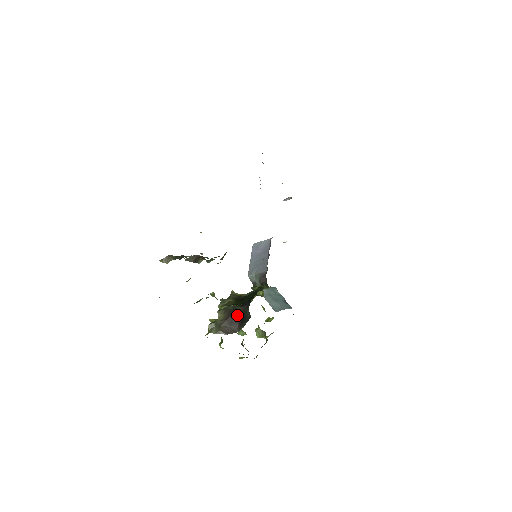
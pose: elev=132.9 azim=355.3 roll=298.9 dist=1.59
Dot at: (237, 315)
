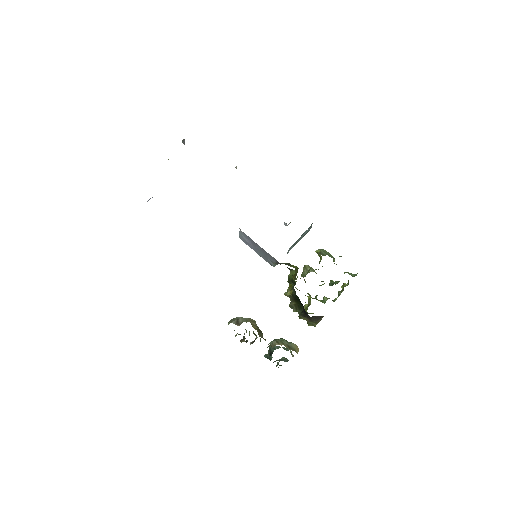
Dot at: occluded
